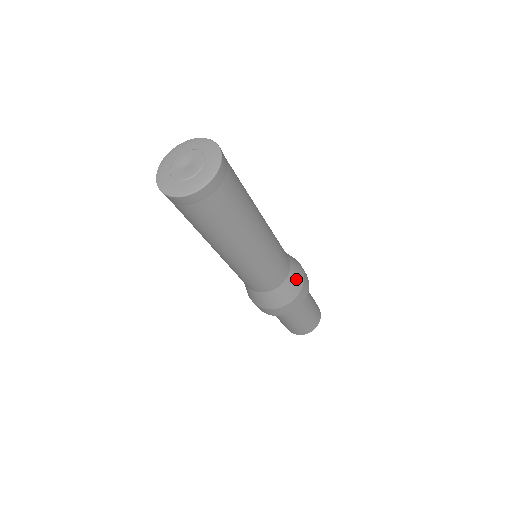
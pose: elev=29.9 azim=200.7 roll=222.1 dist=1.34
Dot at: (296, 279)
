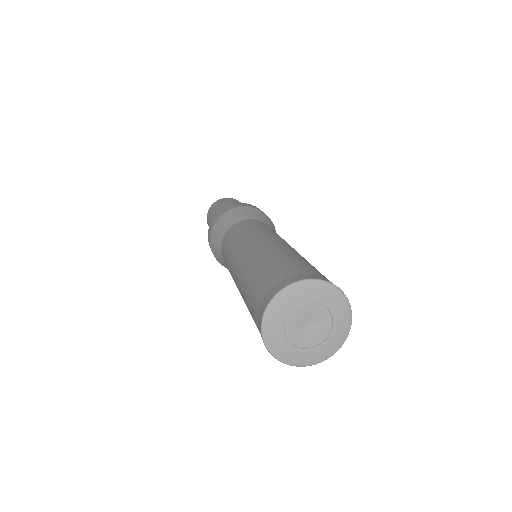
Dot at: occluded
